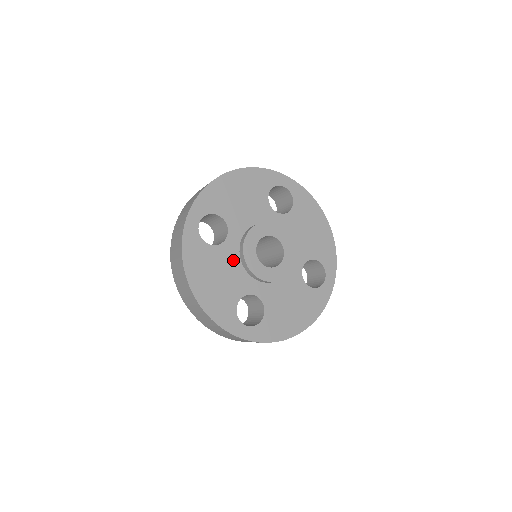
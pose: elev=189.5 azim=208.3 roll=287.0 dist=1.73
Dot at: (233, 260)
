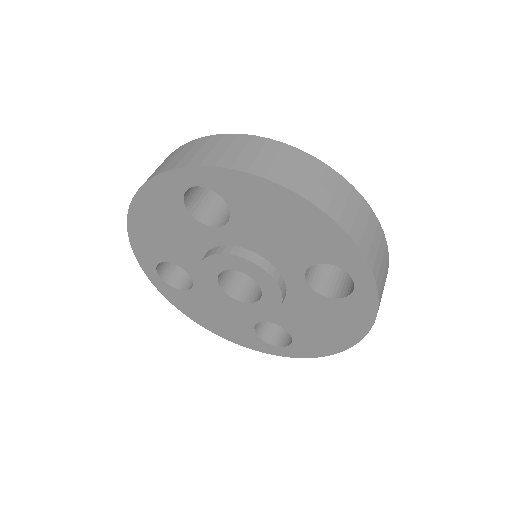
Dot at: occluded
